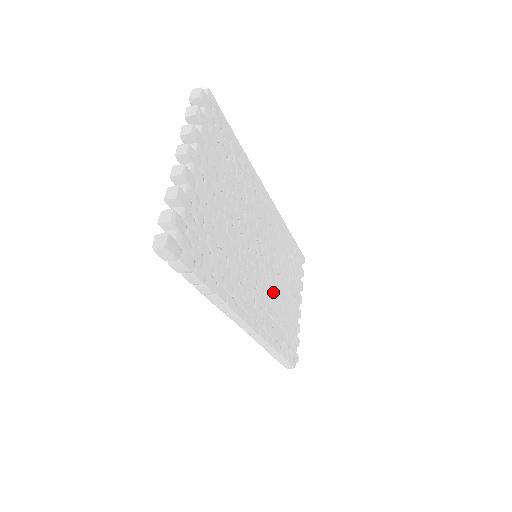
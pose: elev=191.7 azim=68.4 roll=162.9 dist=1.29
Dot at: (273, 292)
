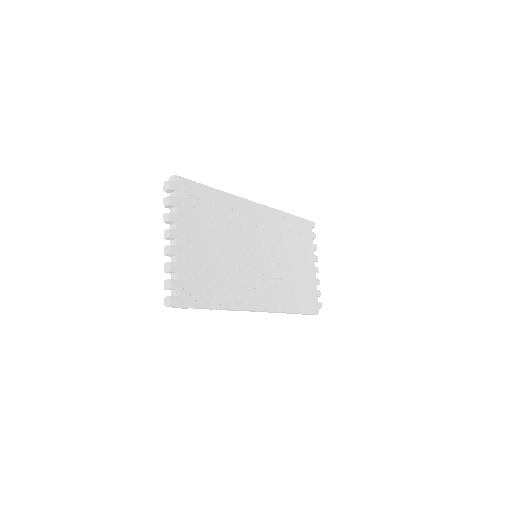
Dot at: (280, 273)
